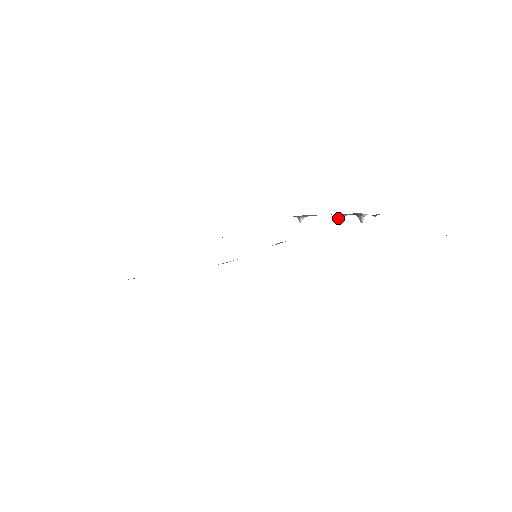
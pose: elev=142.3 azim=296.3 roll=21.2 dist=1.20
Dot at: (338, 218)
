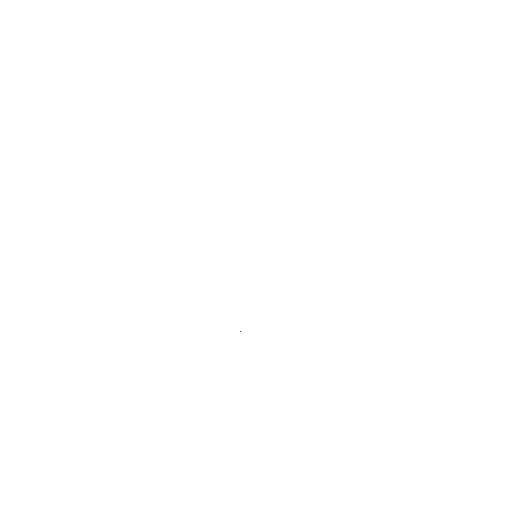
Dot at: occluded
